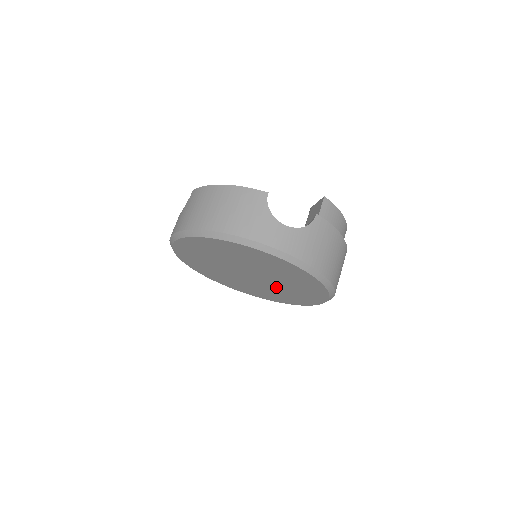
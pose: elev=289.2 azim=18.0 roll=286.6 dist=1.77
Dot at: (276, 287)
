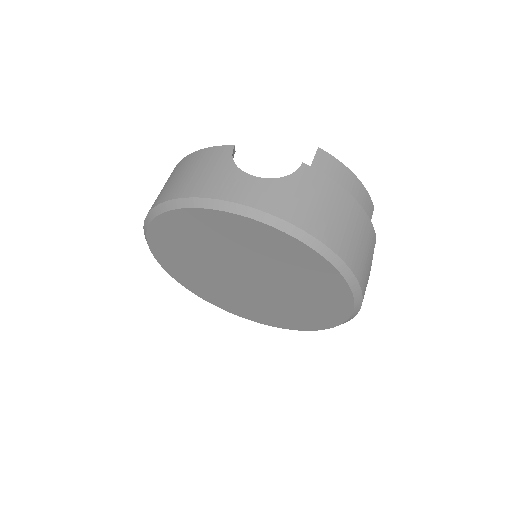
Dot at: (286, 294)
